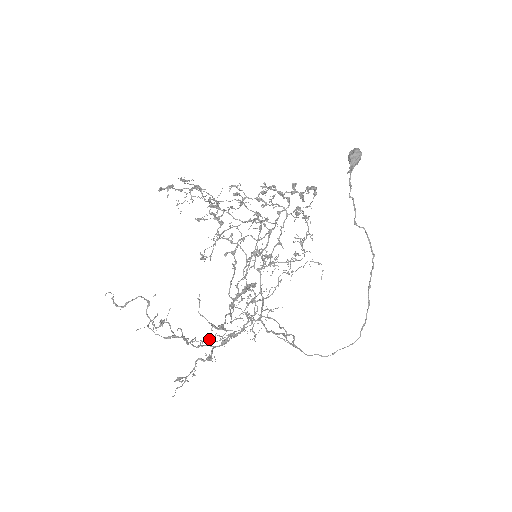
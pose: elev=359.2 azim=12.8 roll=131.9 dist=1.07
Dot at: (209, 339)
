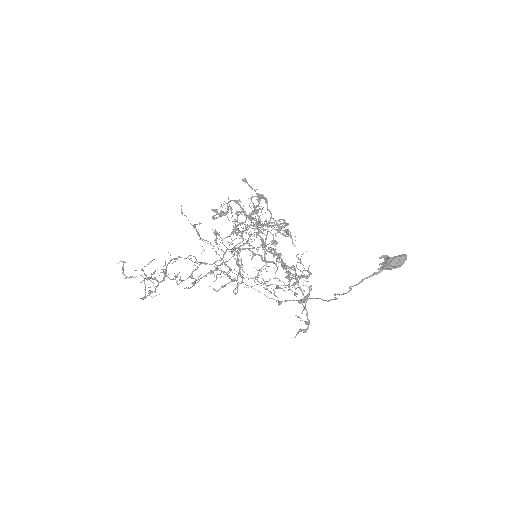
Dot at: occluded
